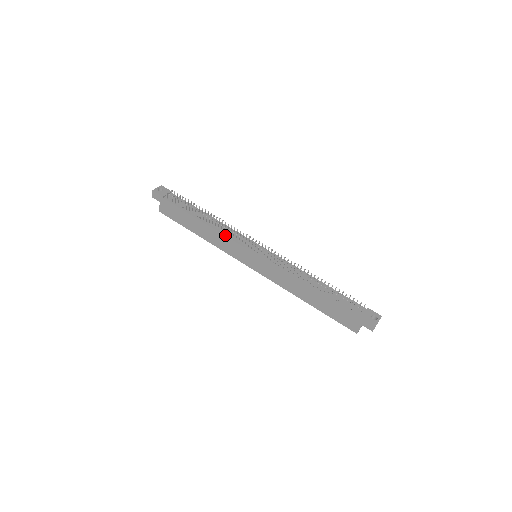
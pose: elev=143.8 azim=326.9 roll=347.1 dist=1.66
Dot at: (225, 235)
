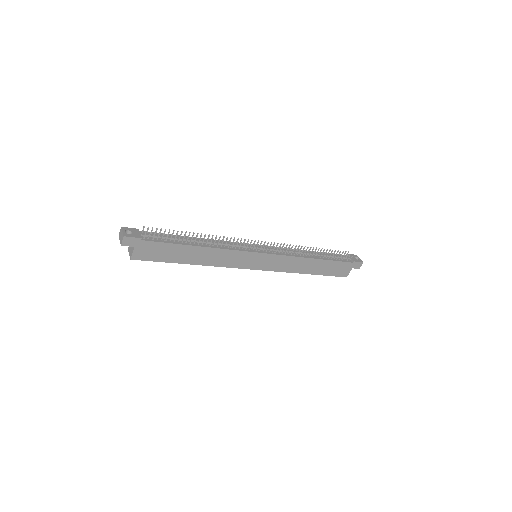
Dot at: (229, 249)
